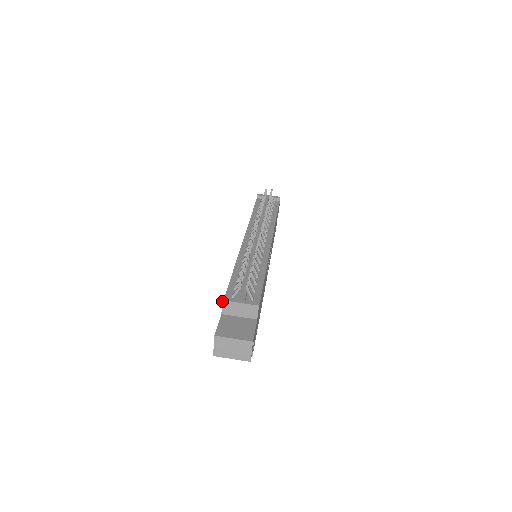
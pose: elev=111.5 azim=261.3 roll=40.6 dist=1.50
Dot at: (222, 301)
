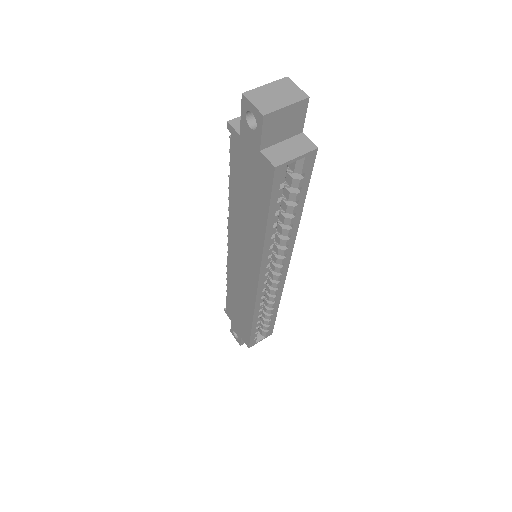
Dot at: (228, 123)
